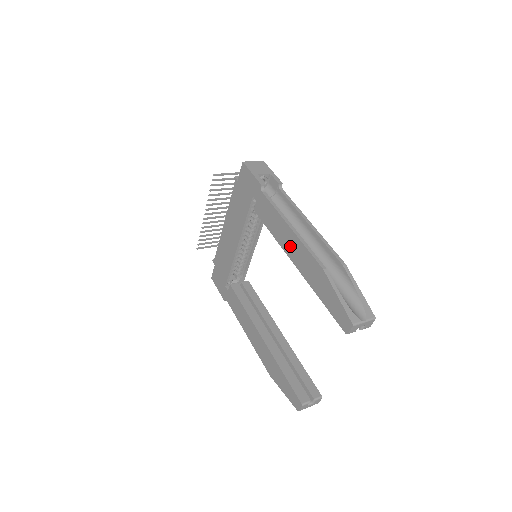
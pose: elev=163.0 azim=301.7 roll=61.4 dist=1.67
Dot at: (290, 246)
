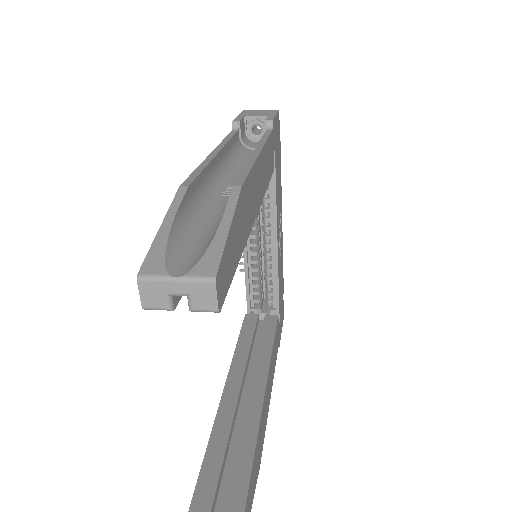
Dot at: occluded
